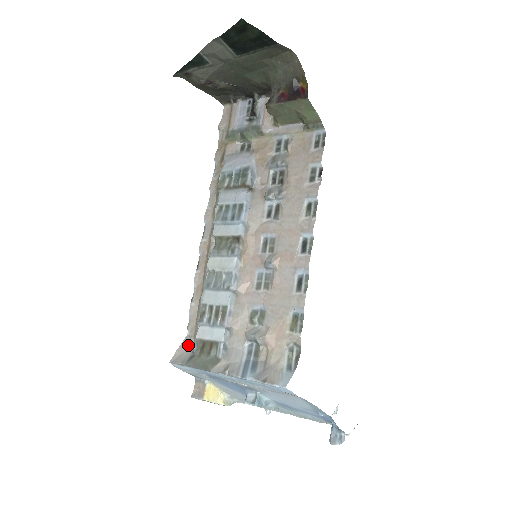
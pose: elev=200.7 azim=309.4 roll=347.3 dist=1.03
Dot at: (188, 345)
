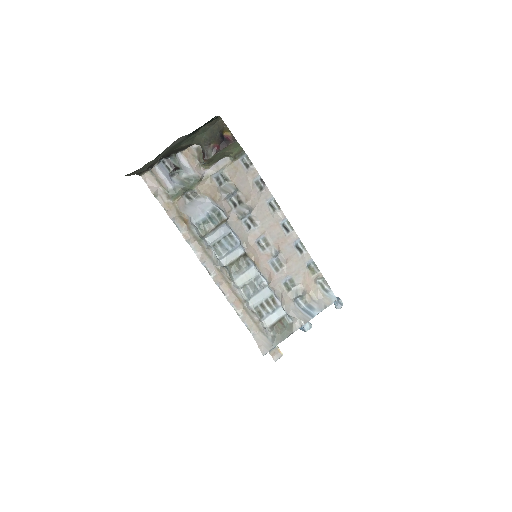
Dot at: (260, 338)
